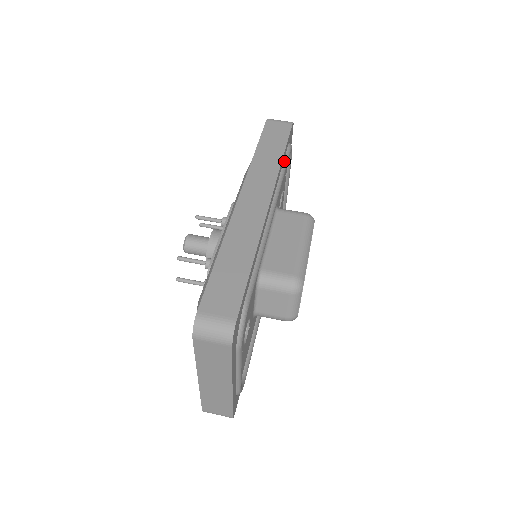
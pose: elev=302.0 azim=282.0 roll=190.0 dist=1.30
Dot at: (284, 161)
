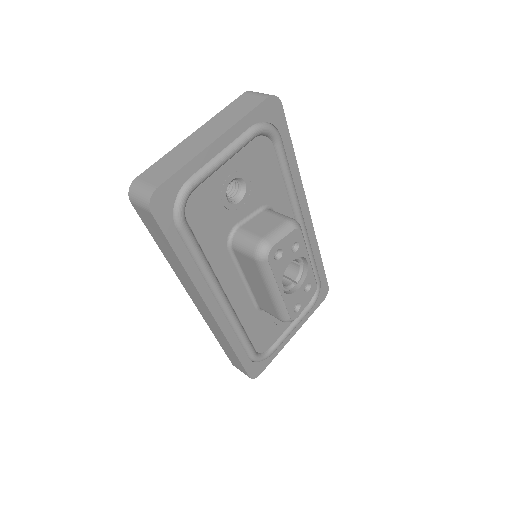
Dot at: (316, 266)
